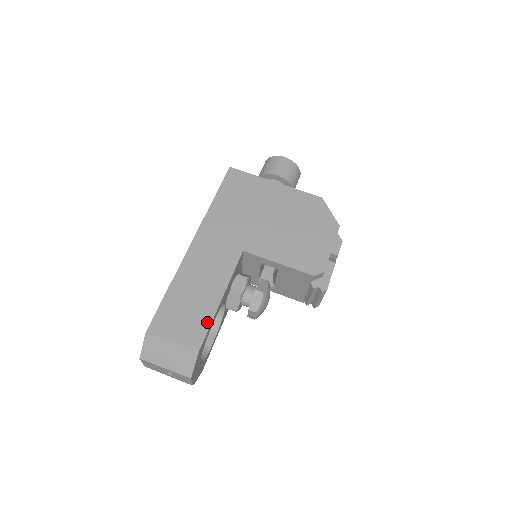
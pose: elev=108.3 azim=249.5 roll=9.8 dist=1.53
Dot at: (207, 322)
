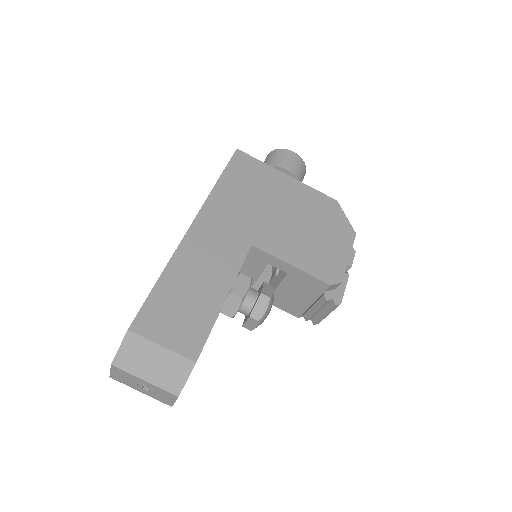
Dot at: (208, 325)
